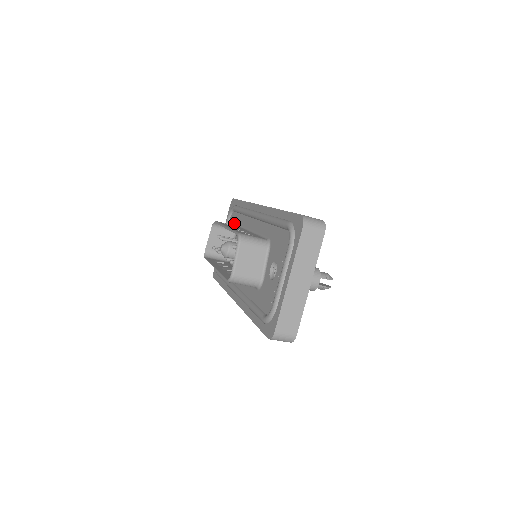
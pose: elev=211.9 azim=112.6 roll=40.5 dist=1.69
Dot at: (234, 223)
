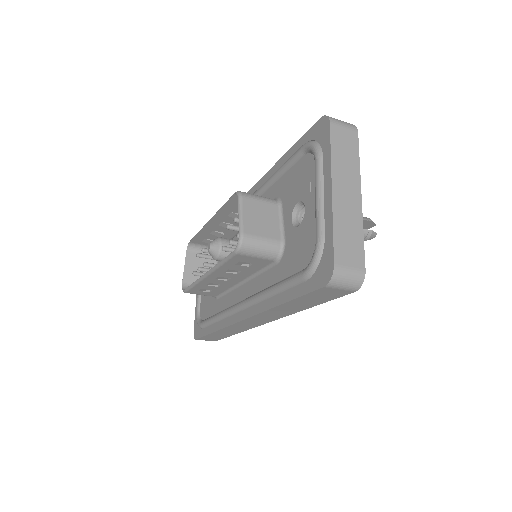
Dot at: occluded
